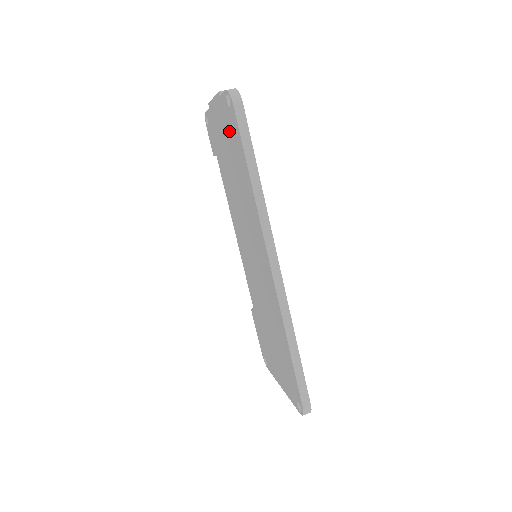
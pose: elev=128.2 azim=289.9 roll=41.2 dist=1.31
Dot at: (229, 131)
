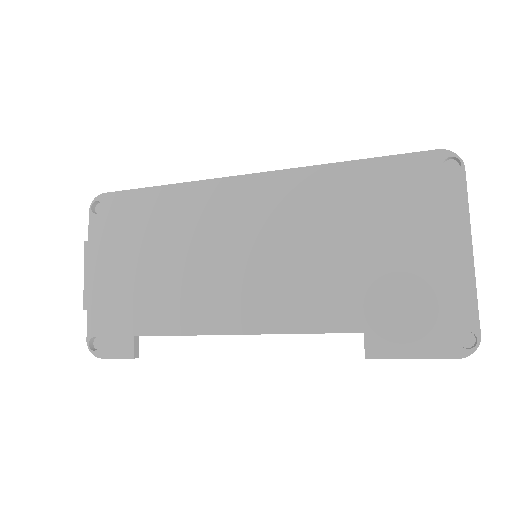
Dot at: (118, 231)
